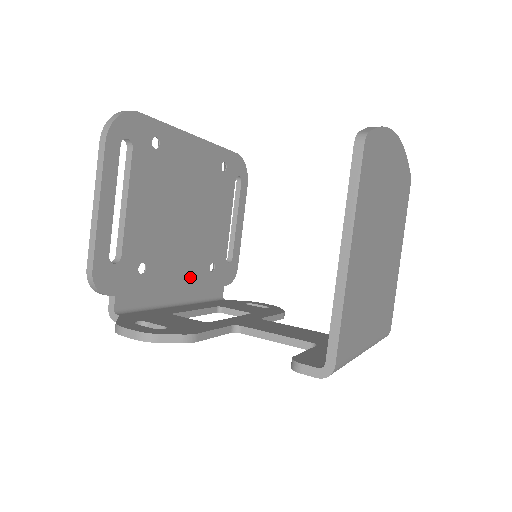
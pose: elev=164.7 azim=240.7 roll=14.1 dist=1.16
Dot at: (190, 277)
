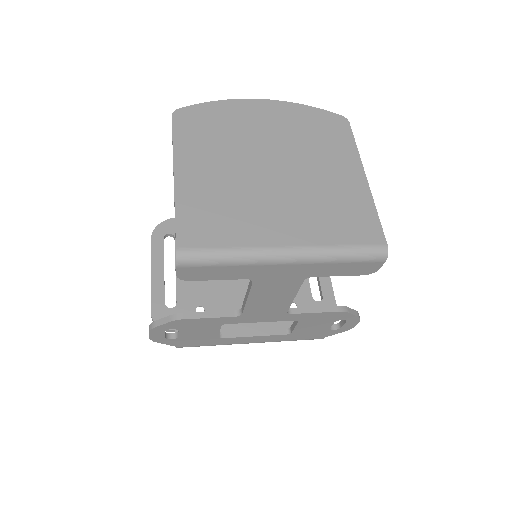
Dot at: occluded
